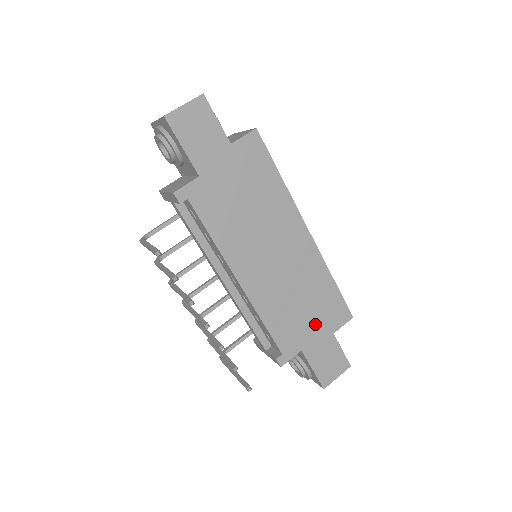
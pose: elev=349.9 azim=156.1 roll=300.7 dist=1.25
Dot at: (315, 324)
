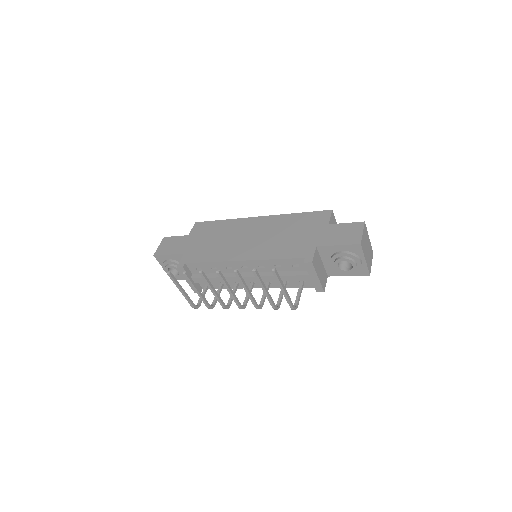
Dot at: (310, 232)
